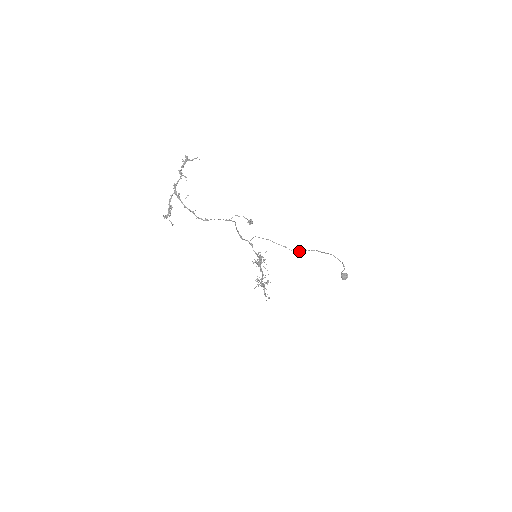
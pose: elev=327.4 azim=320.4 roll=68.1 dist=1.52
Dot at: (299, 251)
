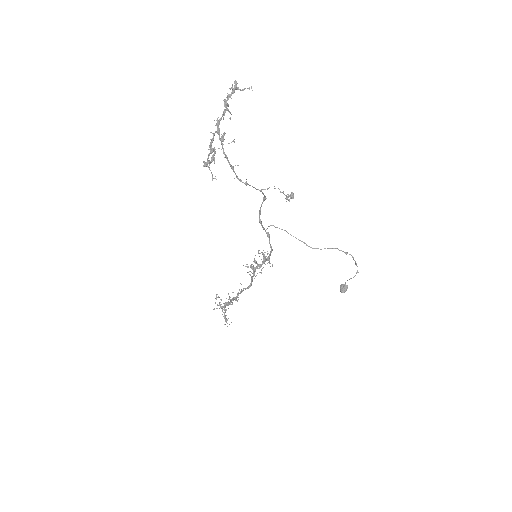
Dot at: occluded
